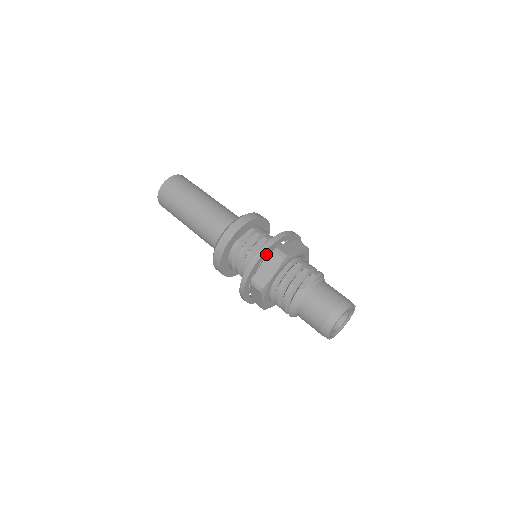
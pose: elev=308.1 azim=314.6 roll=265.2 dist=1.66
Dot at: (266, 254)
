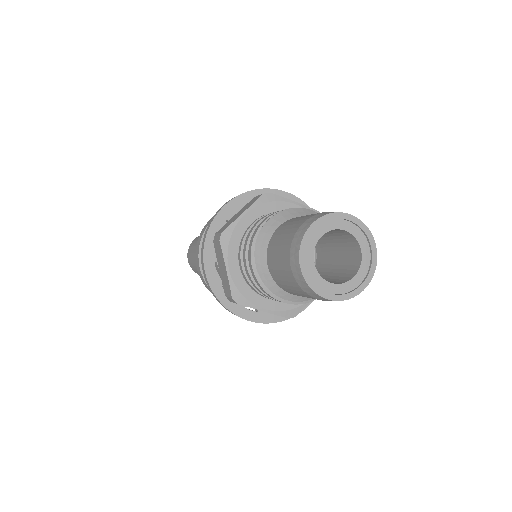
Dot at: occluded
